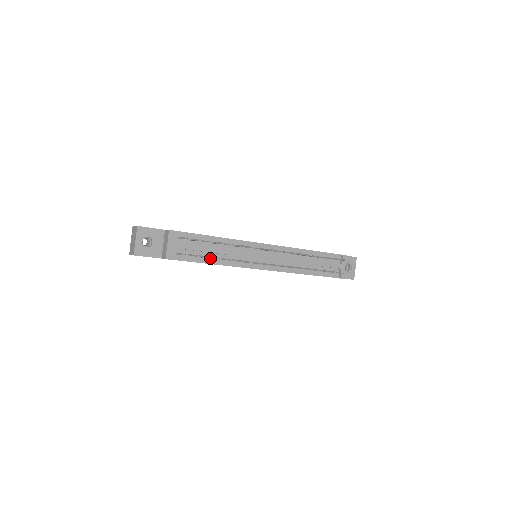
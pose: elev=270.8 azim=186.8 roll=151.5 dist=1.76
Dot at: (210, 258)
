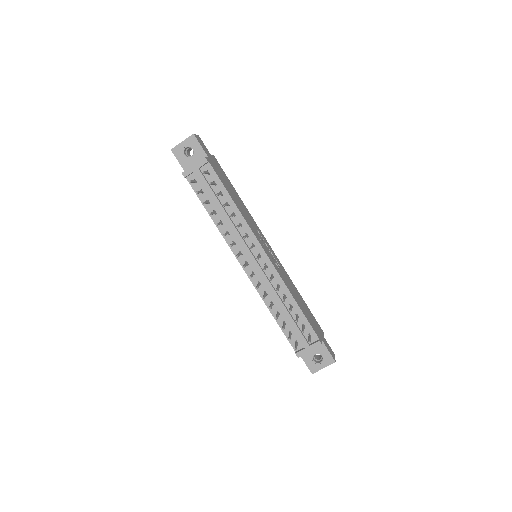
Dot at: (214, 211)
